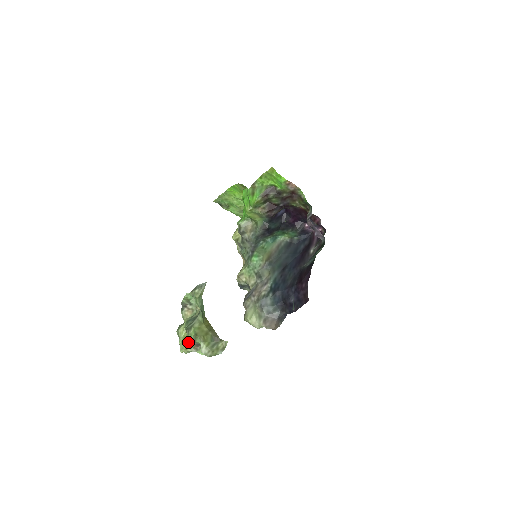
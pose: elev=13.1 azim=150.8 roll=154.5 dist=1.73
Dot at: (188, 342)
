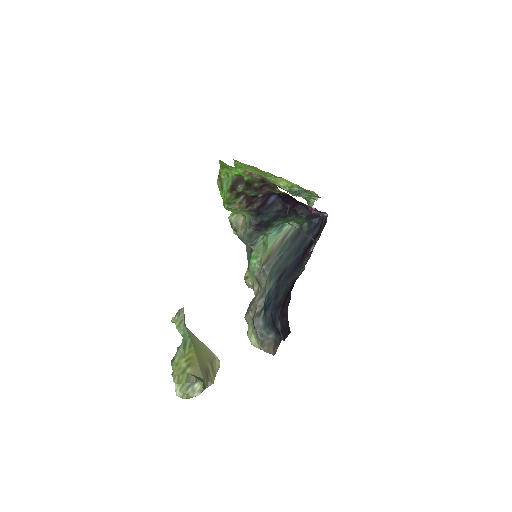
Dot at: occluded
